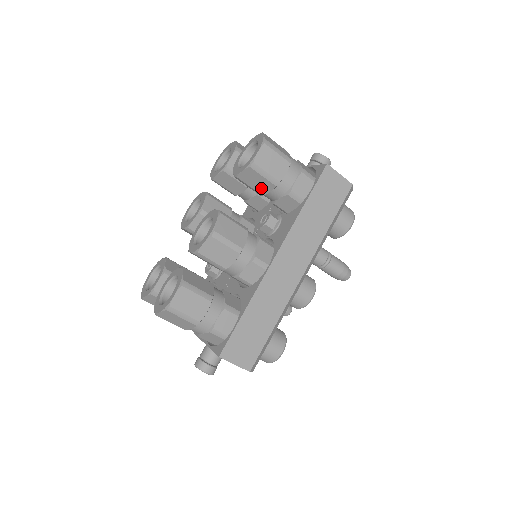
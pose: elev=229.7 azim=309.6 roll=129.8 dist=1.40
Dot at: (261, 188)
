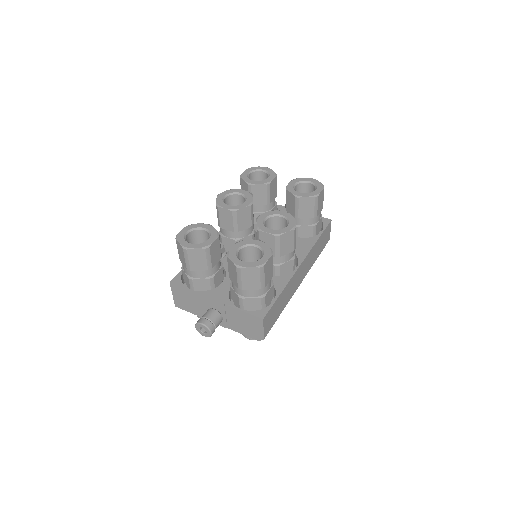
Dot at: (304, 213)
